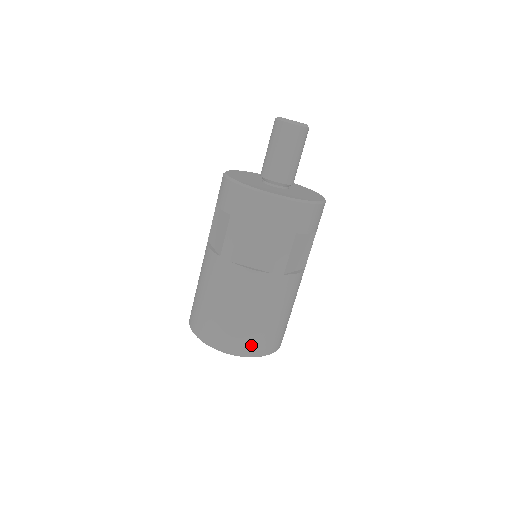
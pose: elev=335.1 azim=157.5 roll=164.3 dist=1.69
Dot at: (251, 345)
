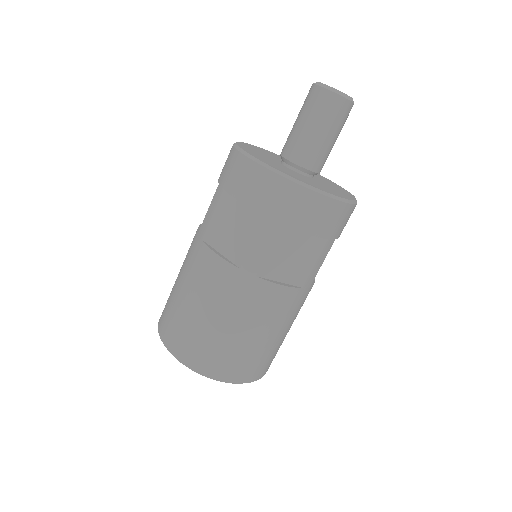
Dot at: (199, 356)
